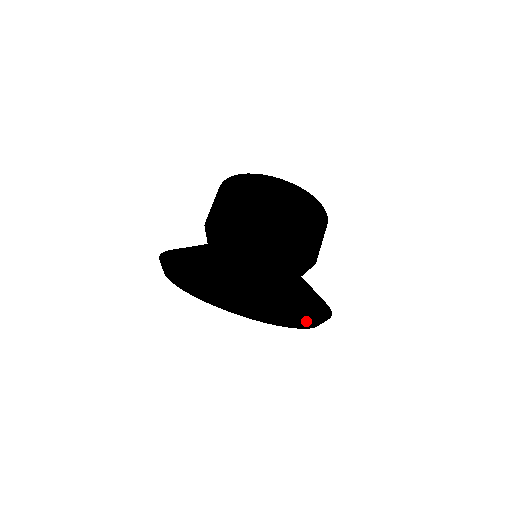
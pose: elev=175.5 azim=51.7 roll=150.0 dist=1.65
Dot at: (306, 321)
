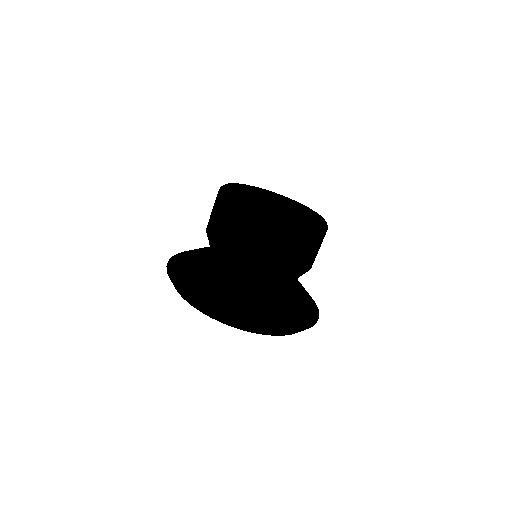
Dot at: occluded
